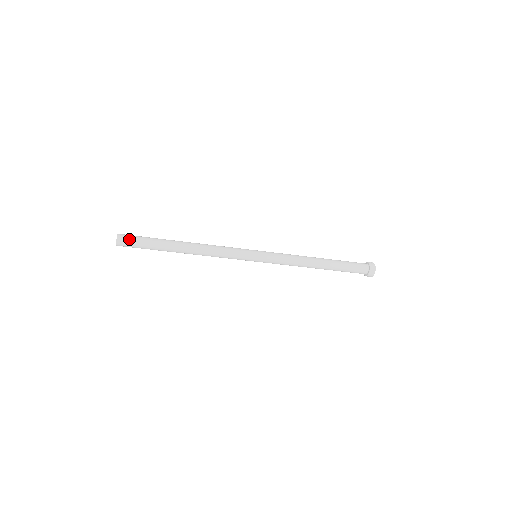
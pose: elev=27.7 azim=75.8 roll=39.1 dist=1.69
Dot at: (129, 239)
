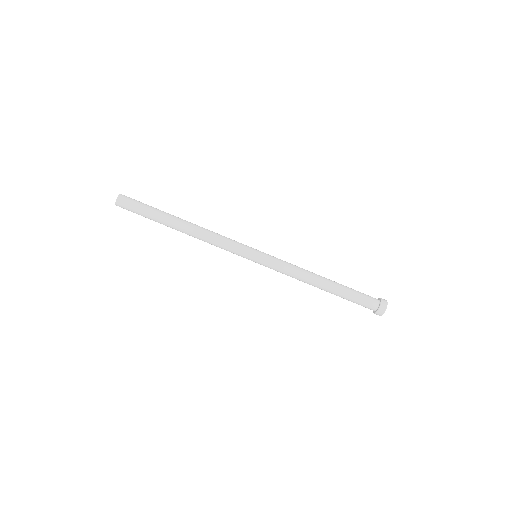
Dot at: (129, 201)
